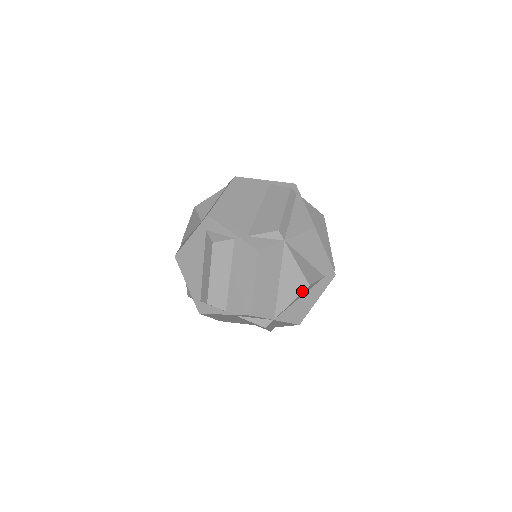
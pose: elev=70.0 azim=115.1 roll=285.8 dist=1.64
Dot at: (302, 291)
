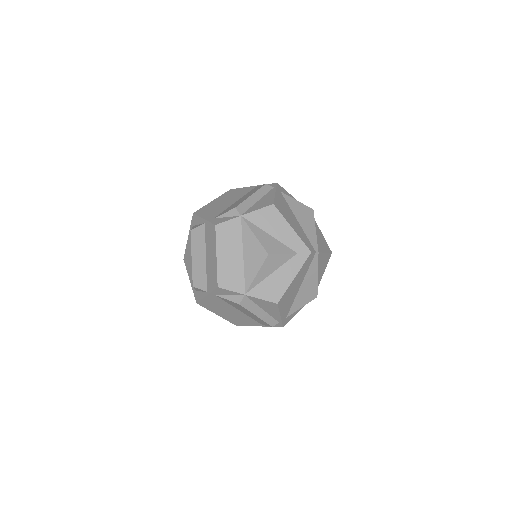
Dot at: (263, 261)
